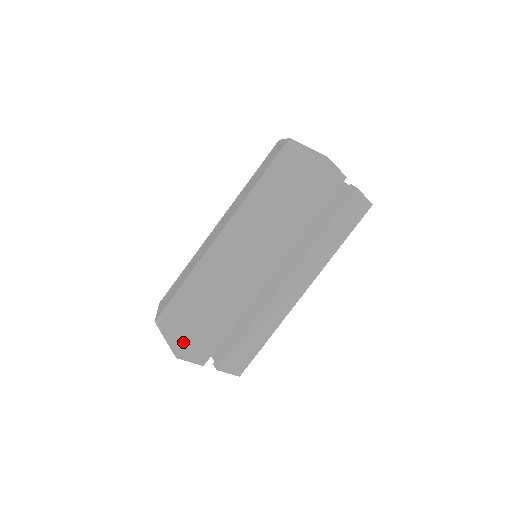
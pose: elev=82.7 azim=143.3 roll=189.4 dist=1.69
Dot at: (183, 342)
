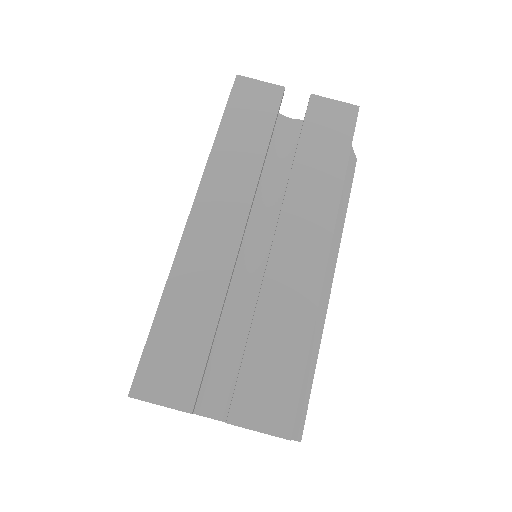
Dot at: (138, 370)
